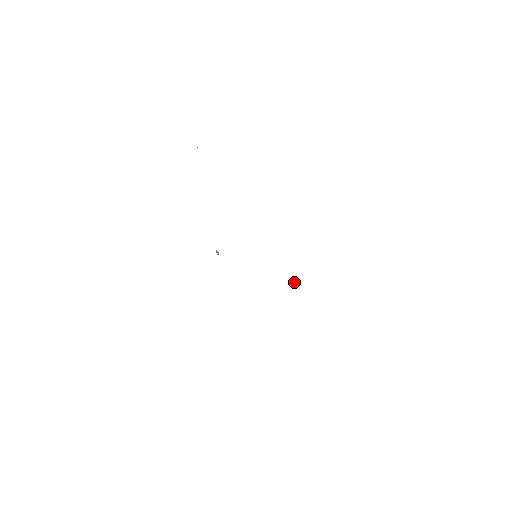
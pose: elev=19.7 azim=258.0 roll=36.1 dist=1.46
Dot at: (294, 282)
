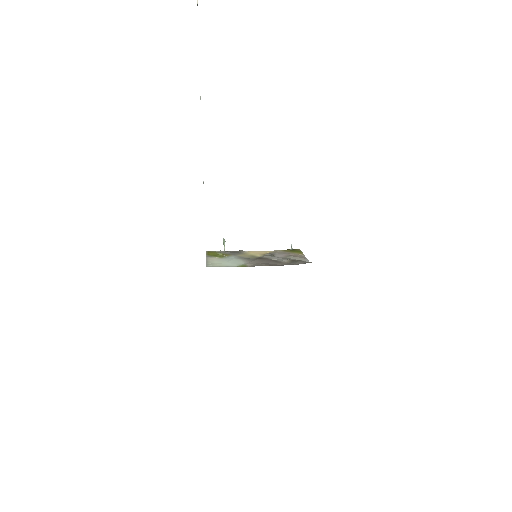
Dot at: (291, 246)
